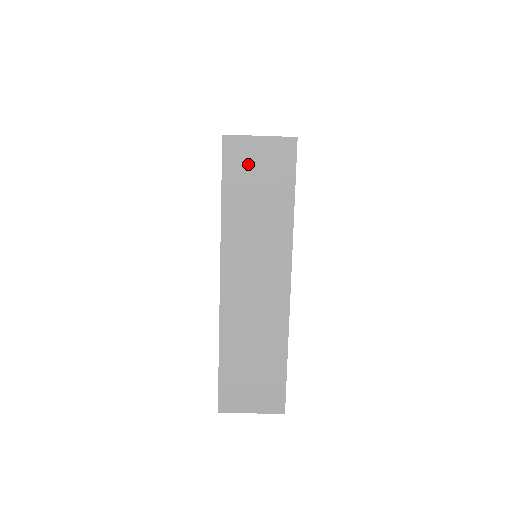
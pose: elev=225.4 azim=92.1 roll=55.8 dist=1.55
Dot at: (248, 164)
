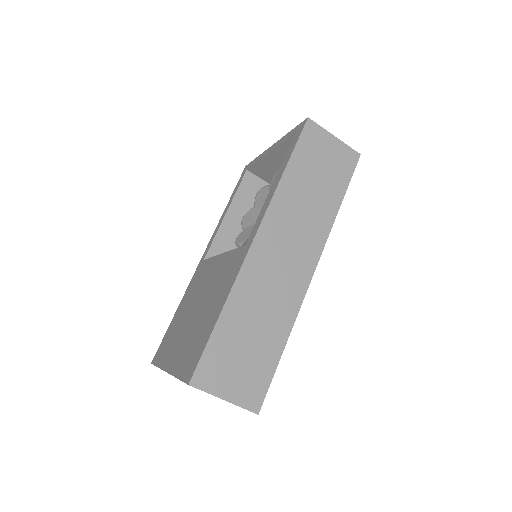
Dot at: (318, 151)
